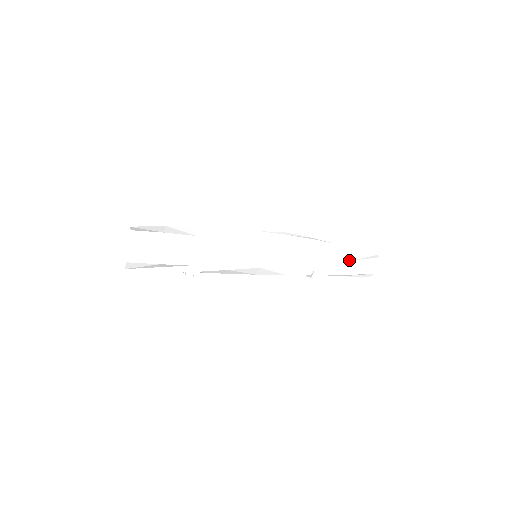
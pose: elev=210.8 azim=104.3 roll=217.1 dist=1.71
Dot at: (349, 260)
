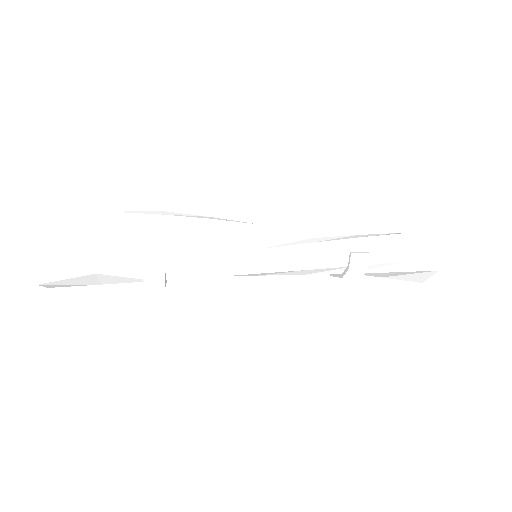
Dot at: (400, 233)
